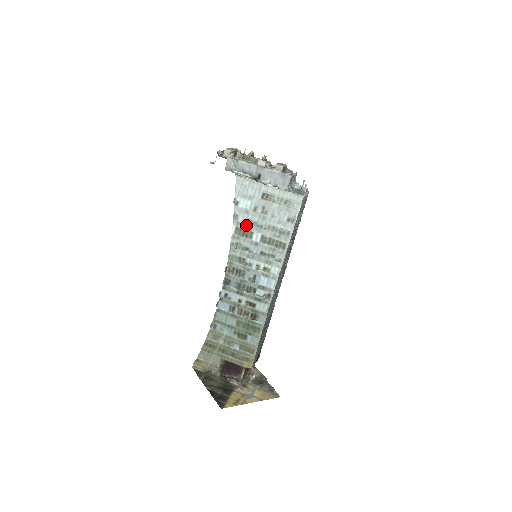
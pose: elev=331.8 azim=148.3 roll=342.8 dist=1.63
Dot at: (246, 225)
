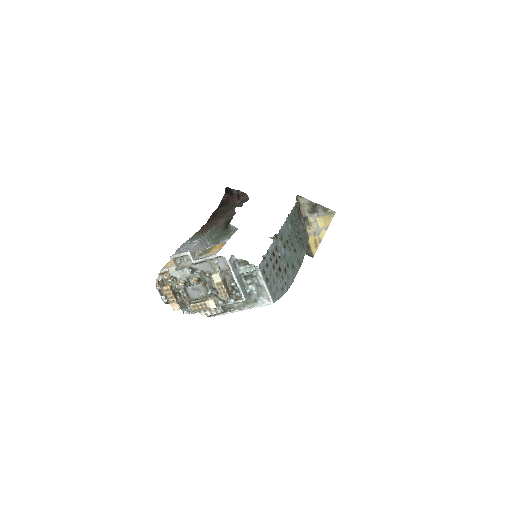
Dot at: occluded
